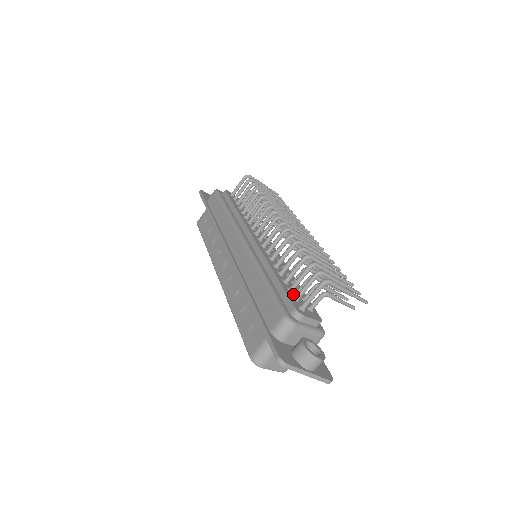
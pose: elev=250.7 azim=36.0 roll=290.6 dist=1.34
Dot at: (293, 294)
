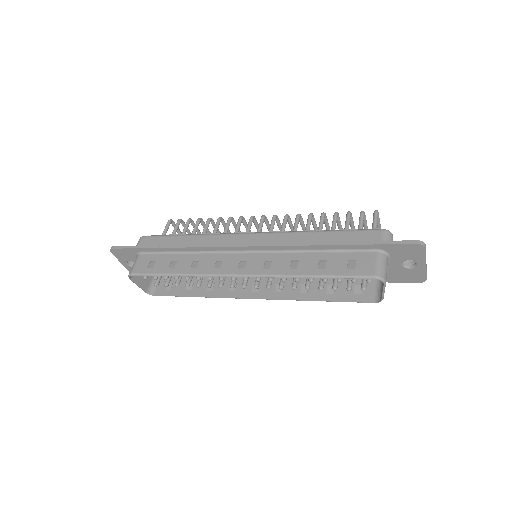
Dot at: occluded
